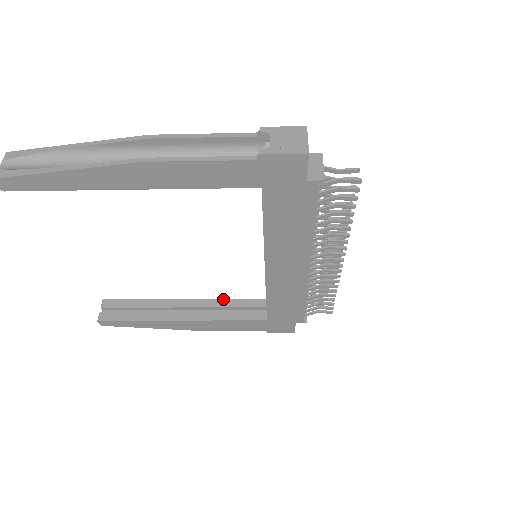
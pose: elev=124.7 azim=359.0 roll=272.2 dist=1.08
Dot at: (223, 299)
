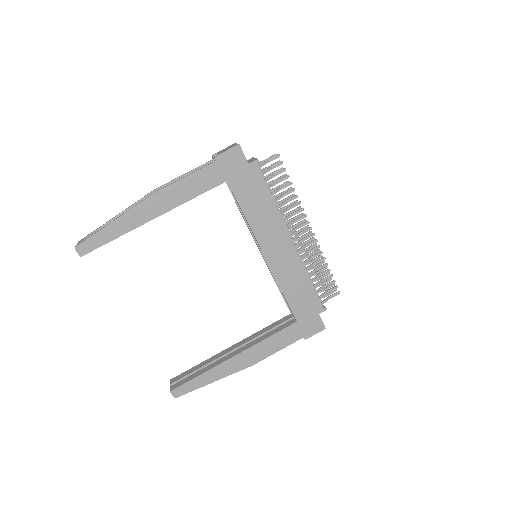
Dot at: (259, 331)
